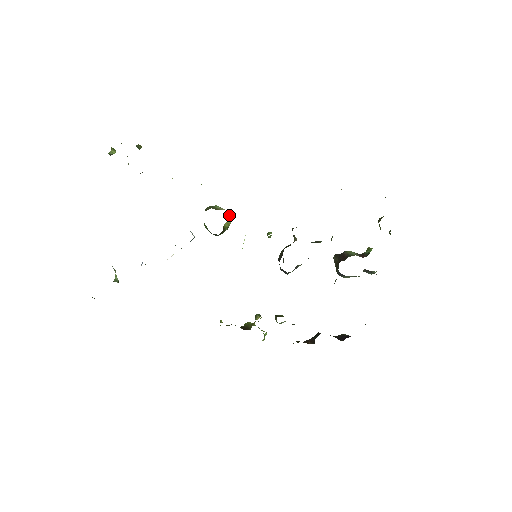
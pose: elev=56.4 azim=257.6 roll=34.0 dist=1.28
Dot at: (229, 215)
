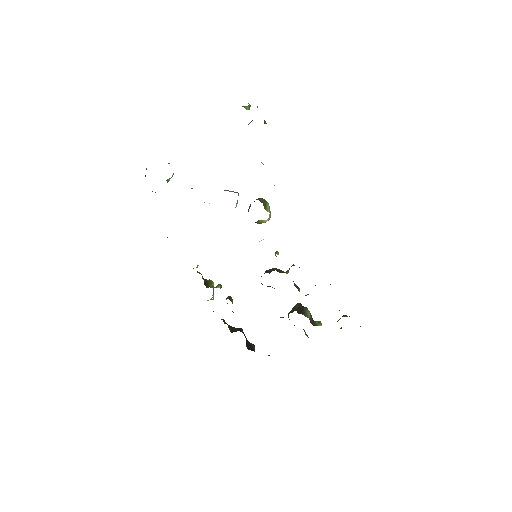
Dot at: (268, 218)
